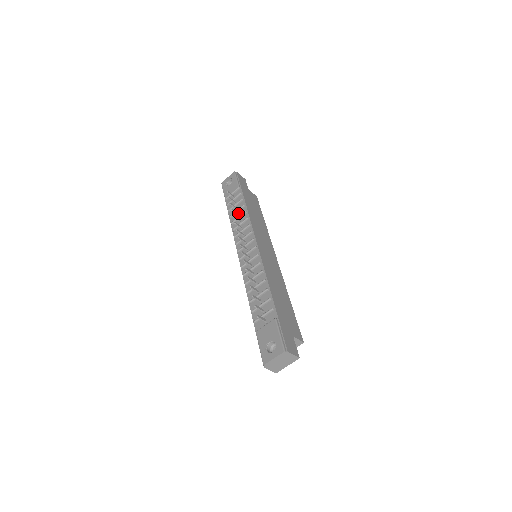
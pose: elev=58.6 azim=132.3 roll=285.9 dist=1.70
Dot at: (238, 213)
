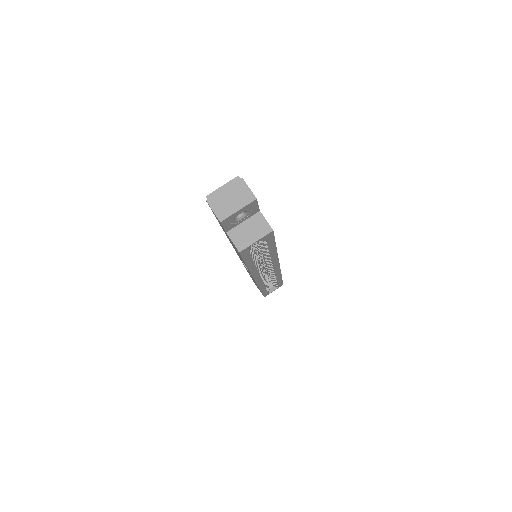
Dot at: occluded
